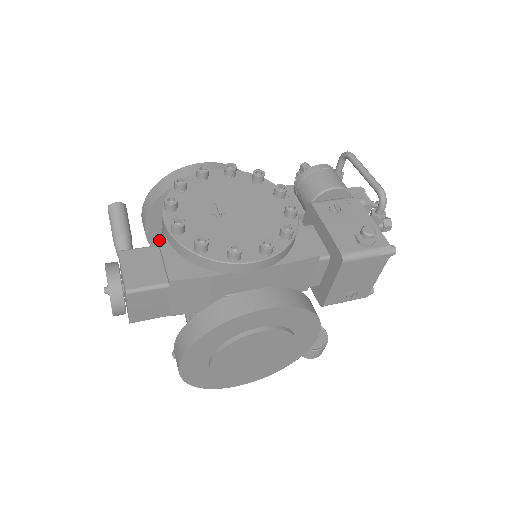
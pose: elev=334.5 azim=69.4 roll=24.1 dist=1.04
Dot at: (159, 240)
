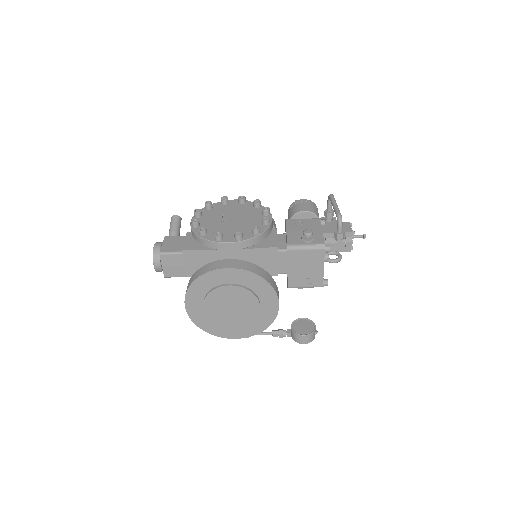
Dot at: (187, 232)
